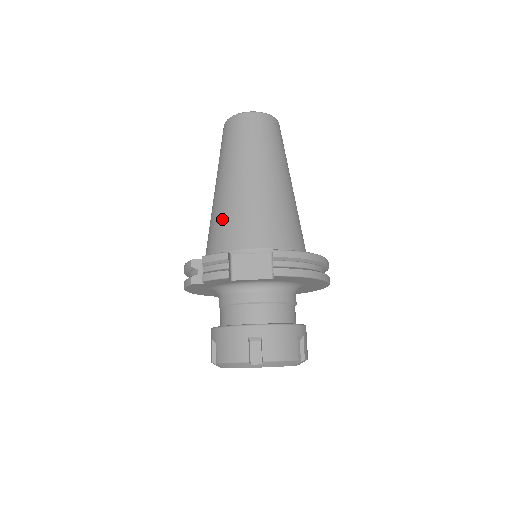
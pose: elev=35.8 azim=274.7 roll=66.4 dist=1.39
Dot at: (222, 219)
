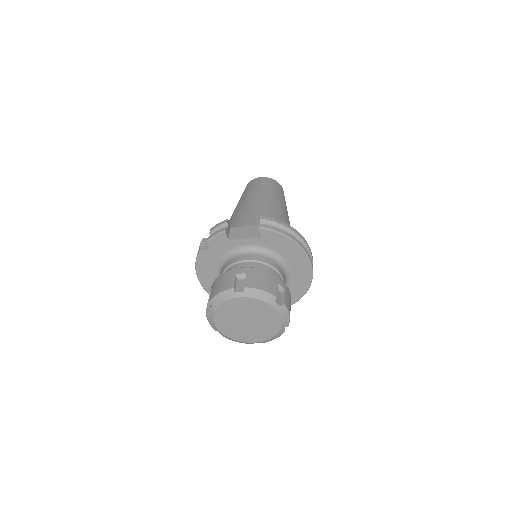
Dot at: (231, 221)
